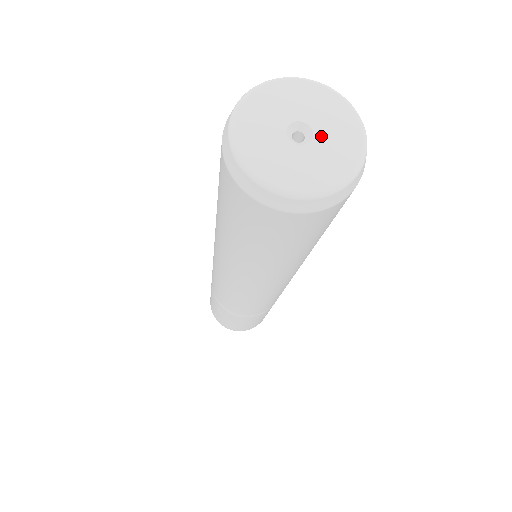
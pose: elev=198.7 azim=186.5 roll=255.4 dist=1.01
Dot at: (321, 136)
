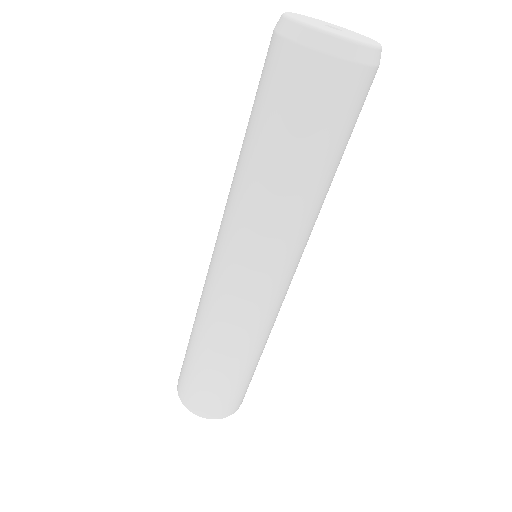
Dot at: (343, 32)
